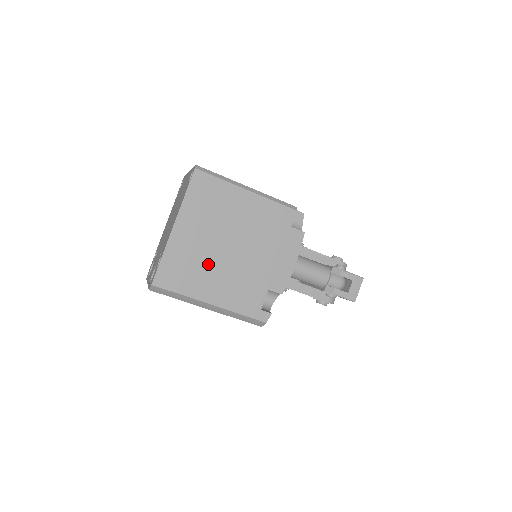
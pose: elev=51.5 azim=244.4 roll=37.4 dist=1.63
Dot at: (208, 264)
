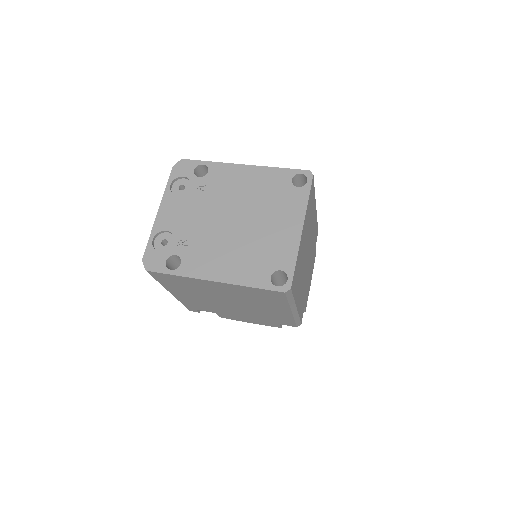
Dot at: (201, 294)
